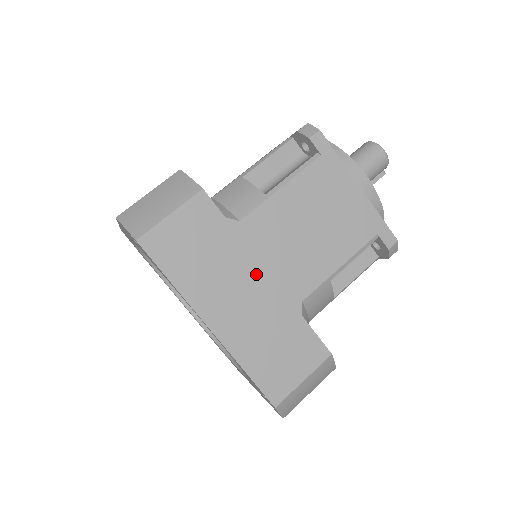
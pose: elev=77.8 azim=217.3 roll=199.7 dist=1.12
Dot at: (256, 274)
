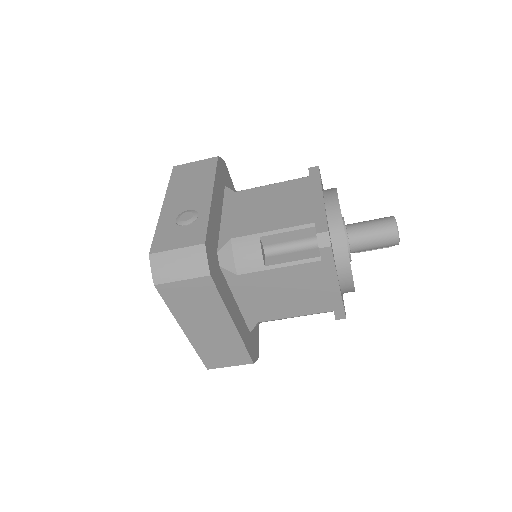
Dot at: (225, 321)
